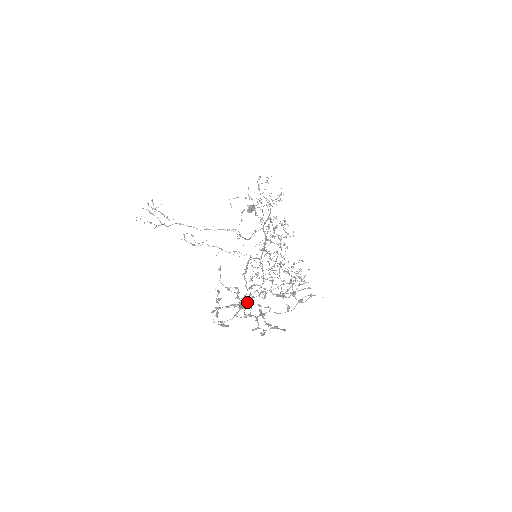
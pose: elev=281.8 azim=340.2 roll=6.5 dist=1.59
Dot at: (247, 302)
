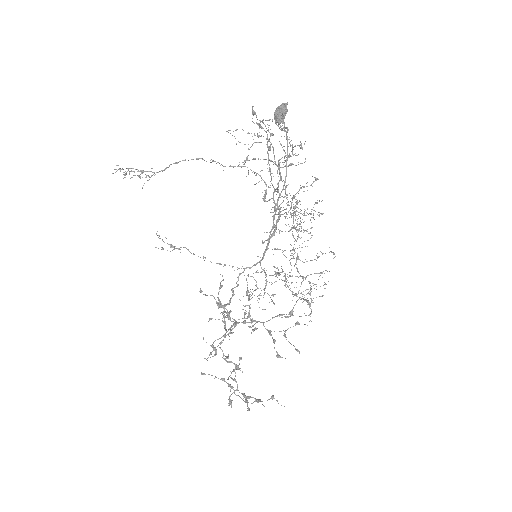
Dot at: (249, 308)
